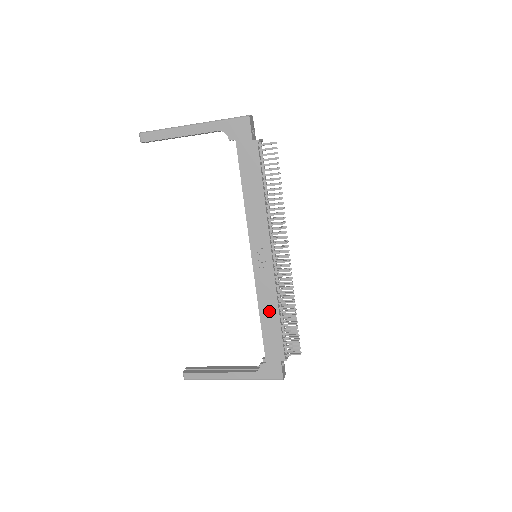
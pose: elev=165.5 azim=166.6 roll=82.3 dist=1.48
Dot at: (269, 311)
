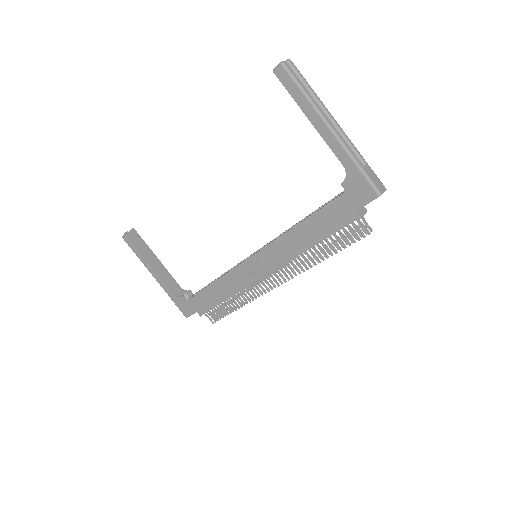
Dot at: (222, 289)
